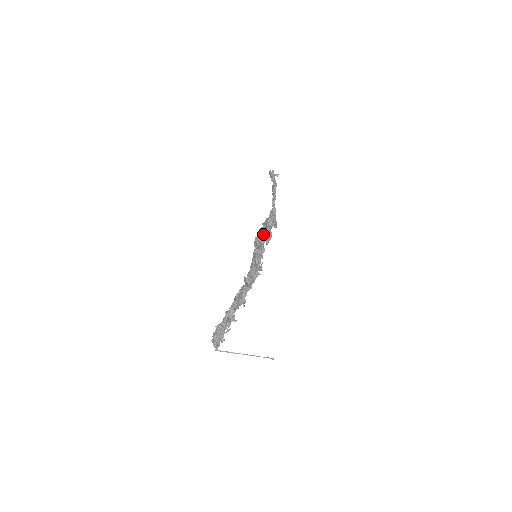
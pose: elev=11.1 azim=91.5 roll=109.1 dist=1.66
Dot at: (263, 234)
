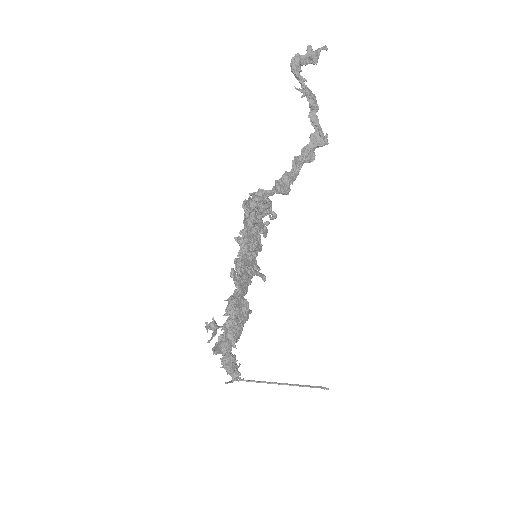
Dot at: (243, 231)
